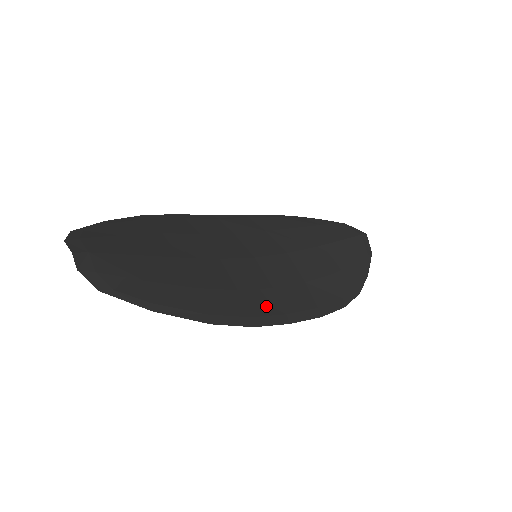
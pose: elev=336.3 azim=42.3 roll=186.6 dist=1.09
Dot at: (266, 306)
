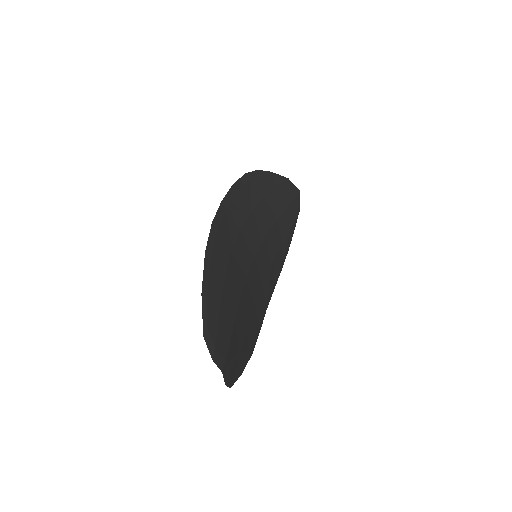
Dot at: (262, 306)
